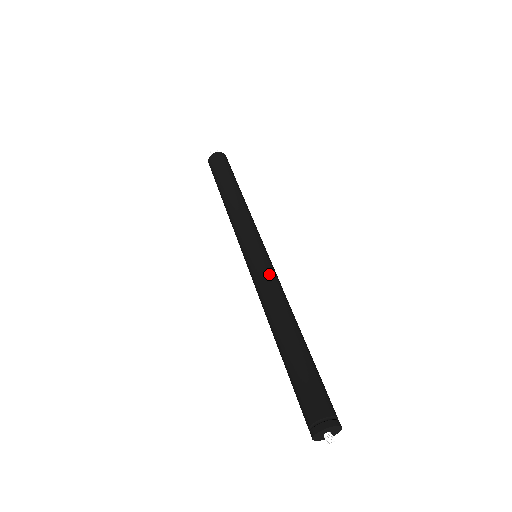
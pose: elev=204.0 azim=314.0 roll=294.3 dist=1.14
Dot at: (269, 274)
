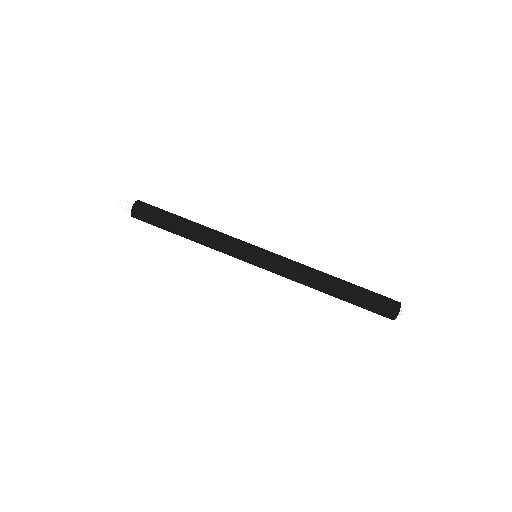
Dot at: (284, 261)
